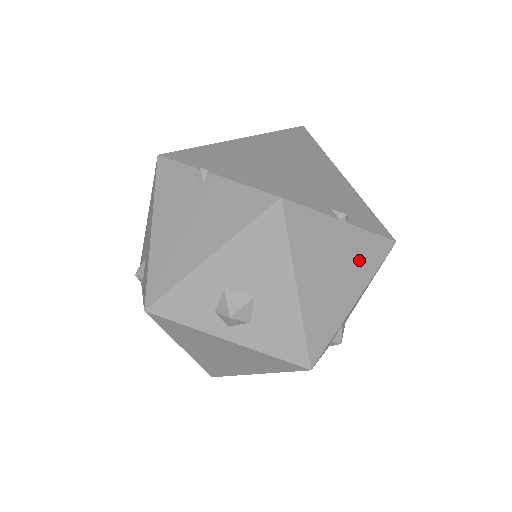
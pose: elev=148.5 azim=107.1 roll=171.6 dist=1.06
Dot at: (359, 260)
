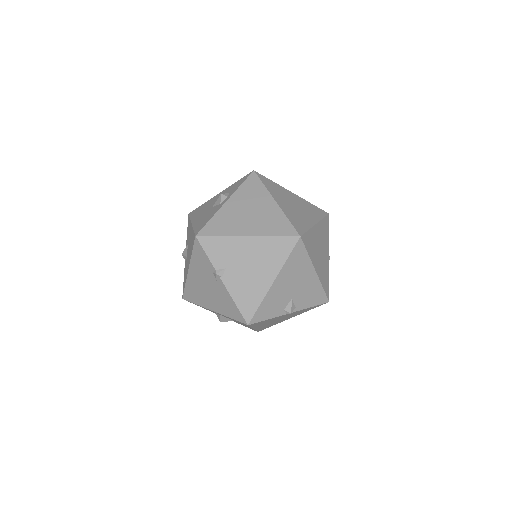
Dot at: (297, 313)
